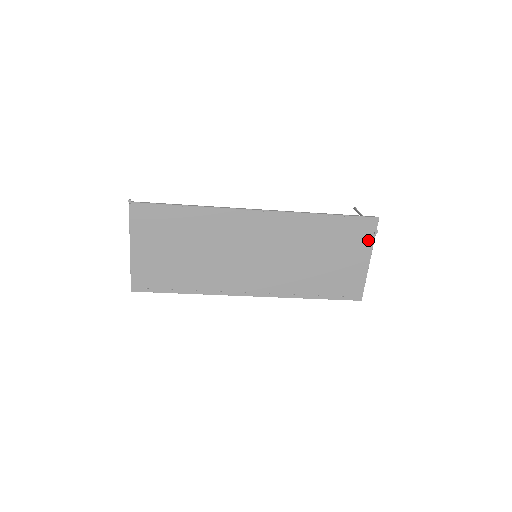
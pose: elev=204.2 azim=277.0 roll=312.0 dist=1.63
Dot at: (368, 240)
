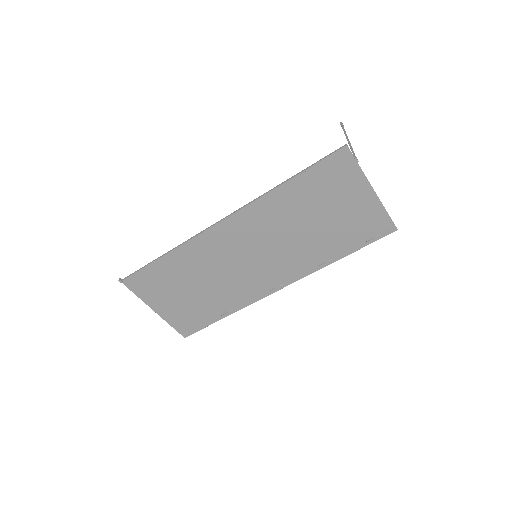
Dot at: (354, 173)
